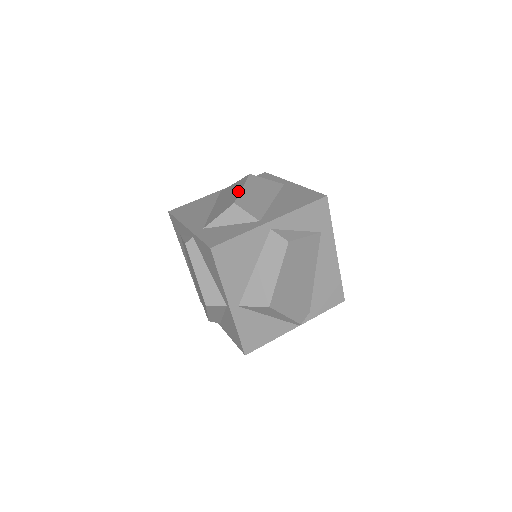
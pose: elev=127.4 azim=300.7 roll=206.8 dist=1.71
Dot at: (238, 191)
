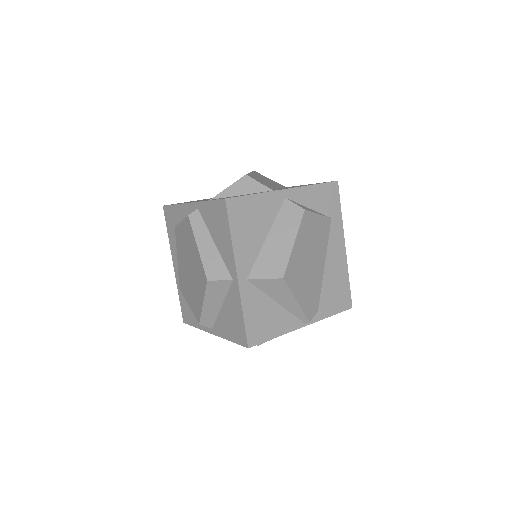
Dot at: occluded
